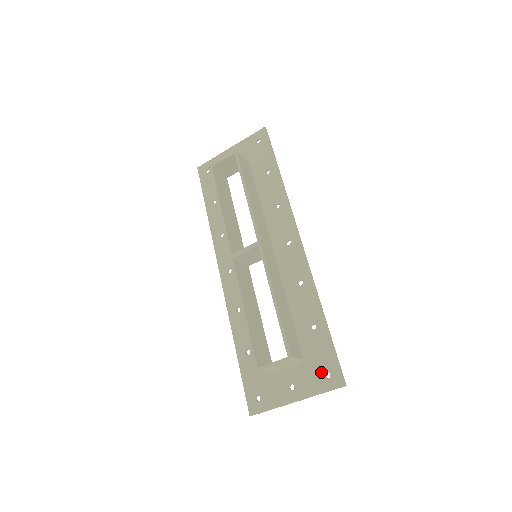
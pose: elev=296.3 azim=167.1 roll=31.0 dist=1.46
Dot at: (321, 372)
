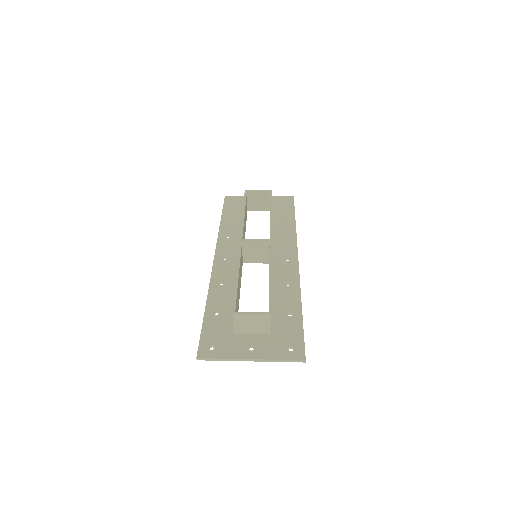
Dot at: (286, 345)
